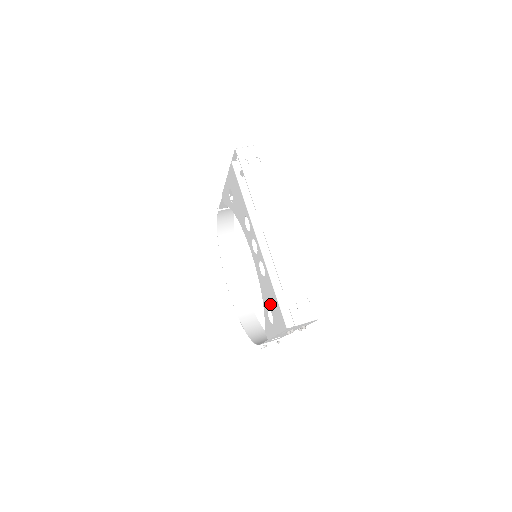
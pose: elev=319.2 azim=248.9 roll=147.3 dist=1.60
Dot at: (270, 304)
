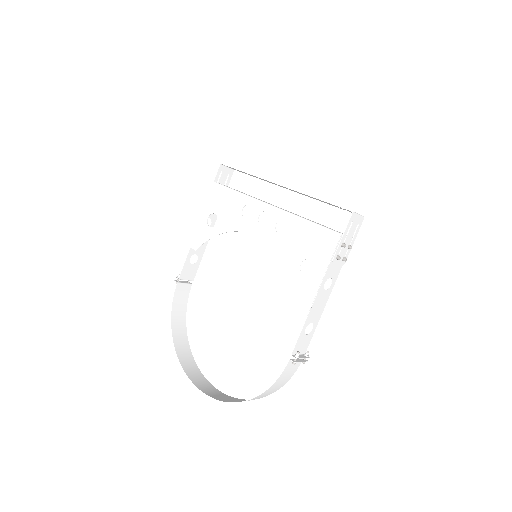
Dot at: (304, 250)
